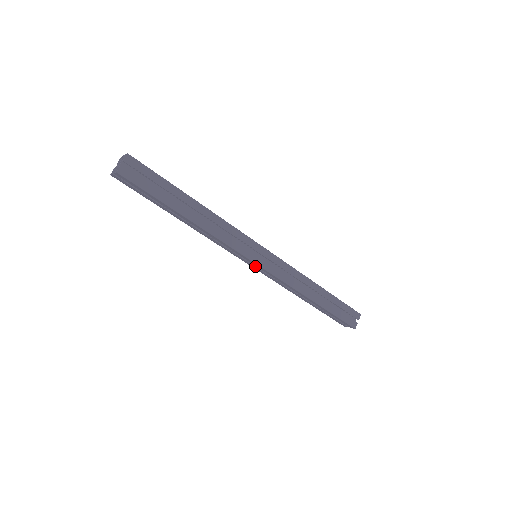
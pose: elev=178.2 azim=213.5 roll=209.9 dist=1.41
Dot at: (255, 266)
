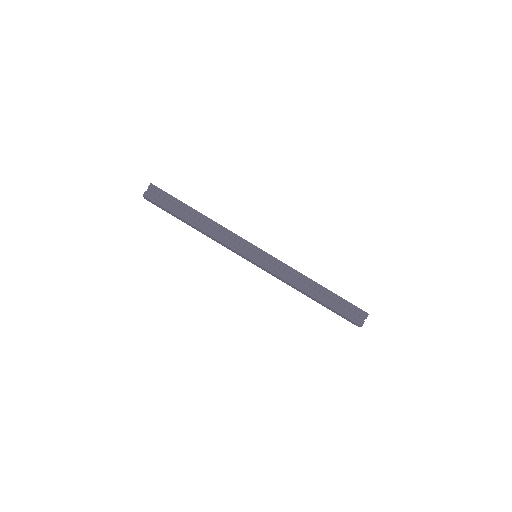
Dot at: occluded
